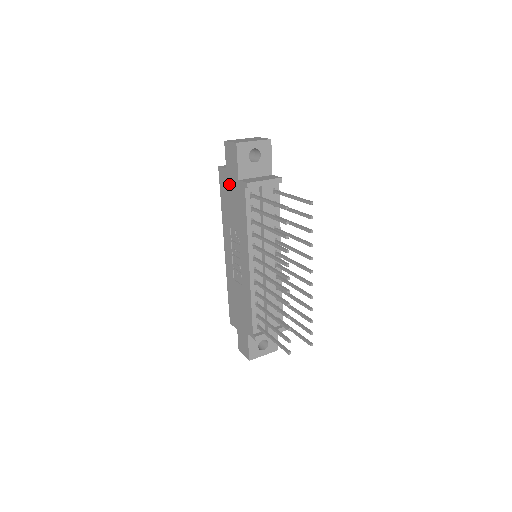
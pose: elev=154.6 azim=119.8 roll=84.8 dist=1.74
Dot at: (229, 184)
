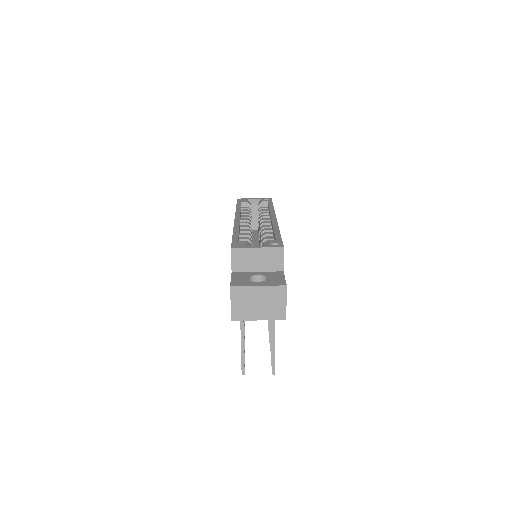
Dot at: occluded
